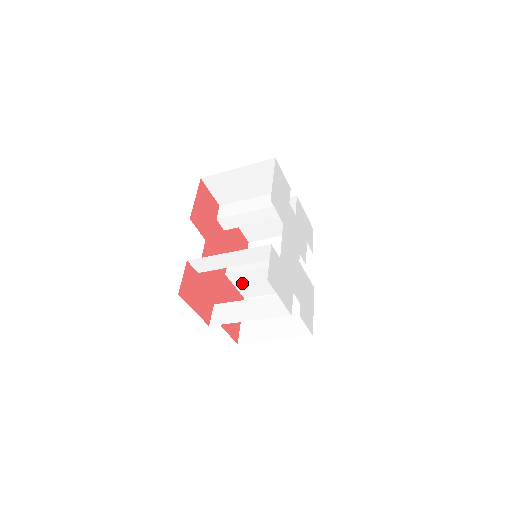
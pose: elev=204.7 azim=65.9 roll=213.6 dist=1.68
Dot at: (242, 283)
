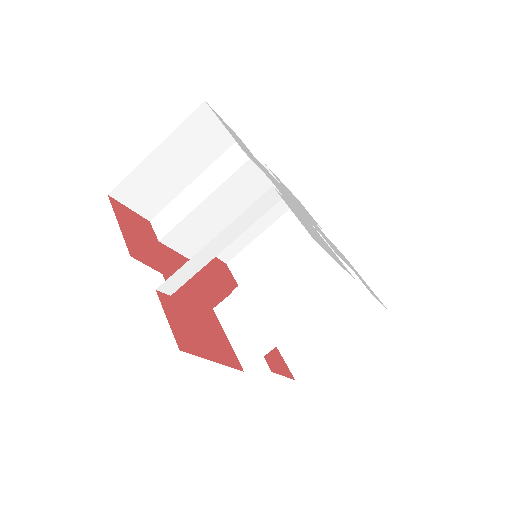
Dot at: (238, 323)
